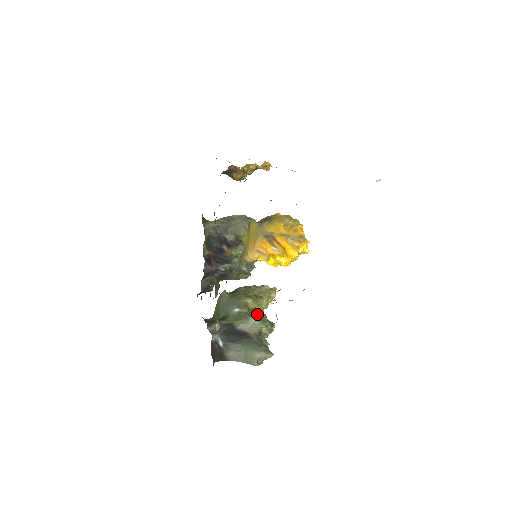
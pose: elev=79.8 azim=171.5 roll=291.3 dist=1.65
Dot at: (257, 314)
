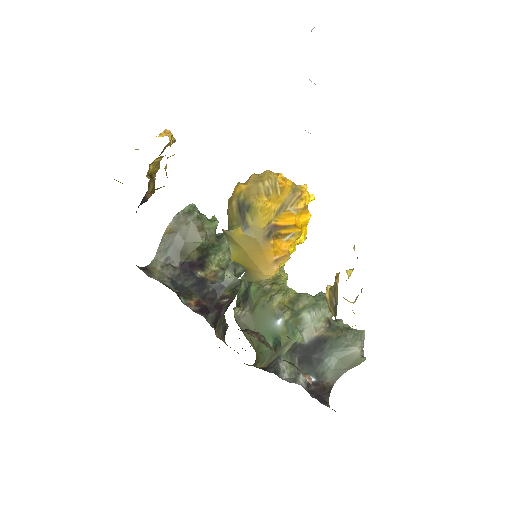
Dot at: (300, 303)
